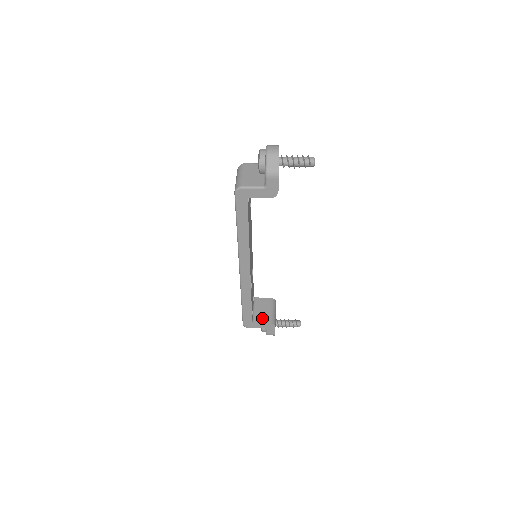
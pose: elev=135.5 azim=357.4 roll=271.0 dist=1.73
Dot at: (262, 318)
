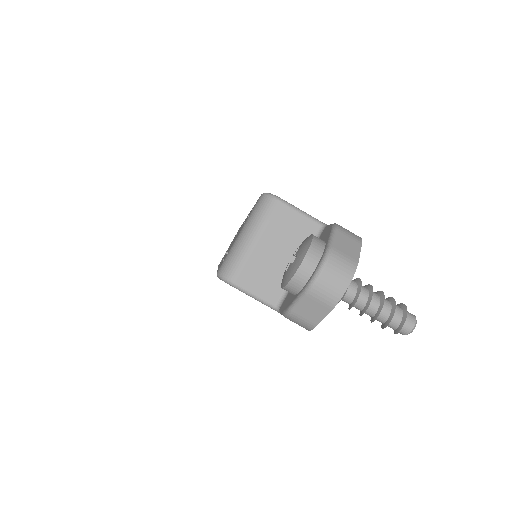
Dot at: occluded
